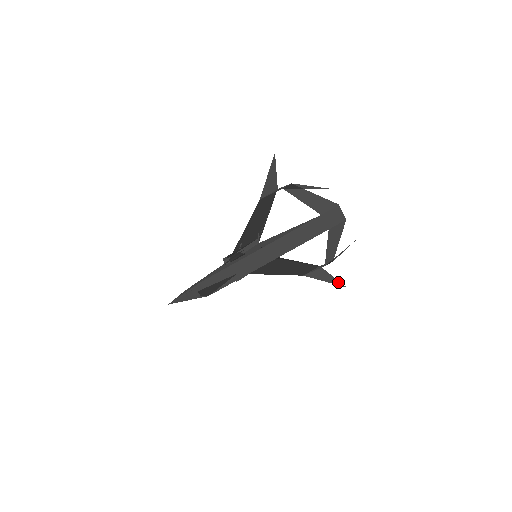
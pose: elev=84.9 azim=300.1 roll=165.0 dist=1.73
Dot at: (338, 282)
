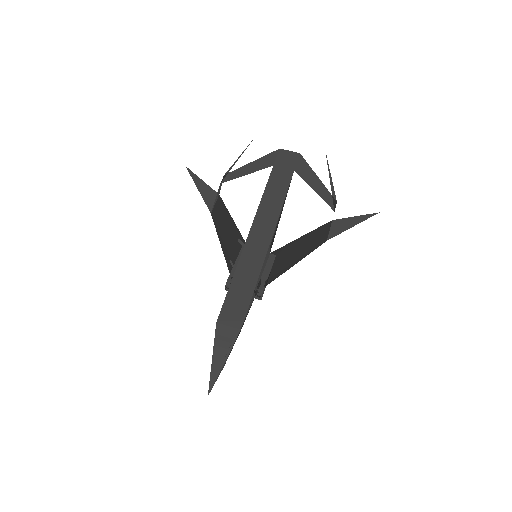
Dot at: (366, 216)
